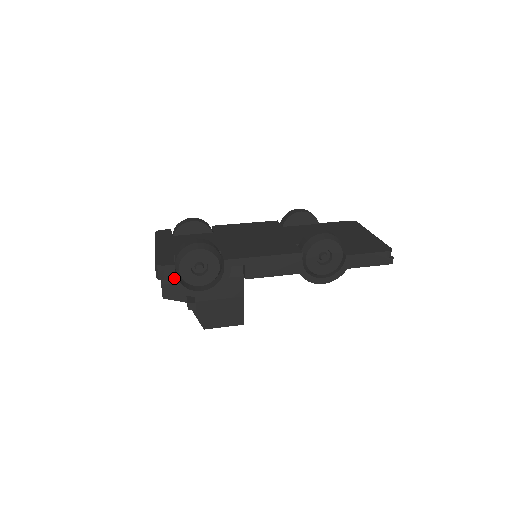
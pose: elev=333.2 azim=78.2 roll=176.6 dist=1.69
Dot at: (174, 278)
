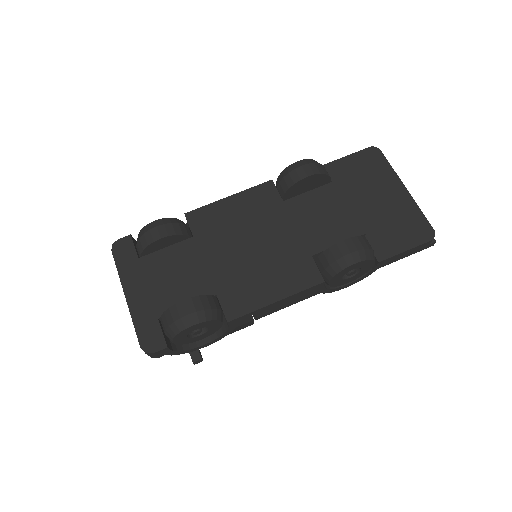
Dot at: (170, 352)
